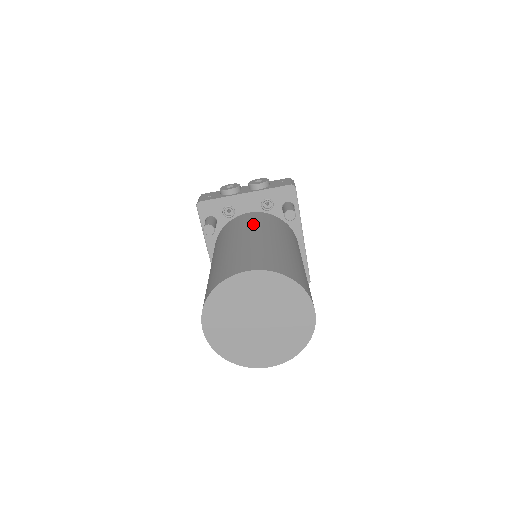
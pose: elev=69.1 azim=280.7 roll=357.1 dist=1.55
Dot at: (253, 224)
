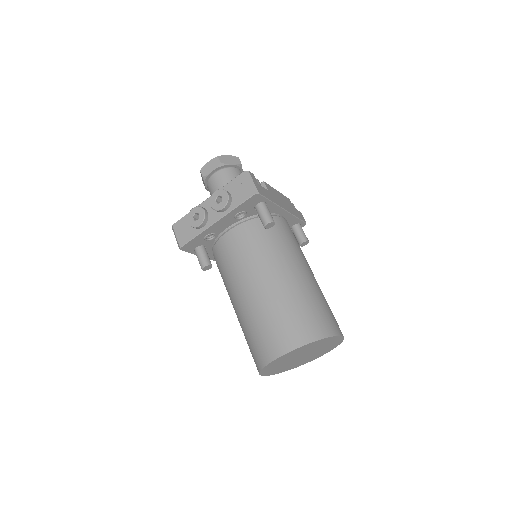
Dot at: (245, 259)
